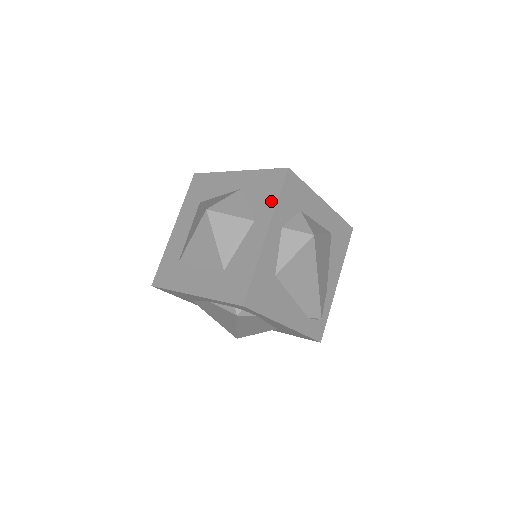
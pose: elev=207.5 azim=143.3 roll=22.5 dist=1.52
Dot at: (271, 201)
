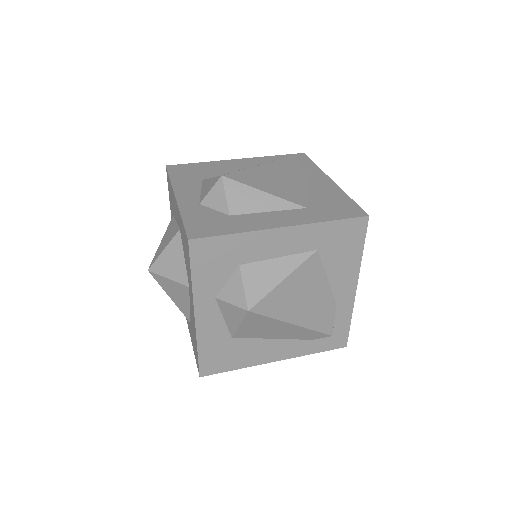
Dot at: (189, 275)
